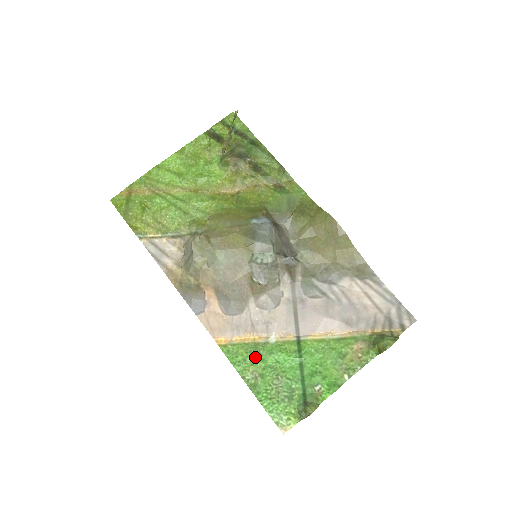
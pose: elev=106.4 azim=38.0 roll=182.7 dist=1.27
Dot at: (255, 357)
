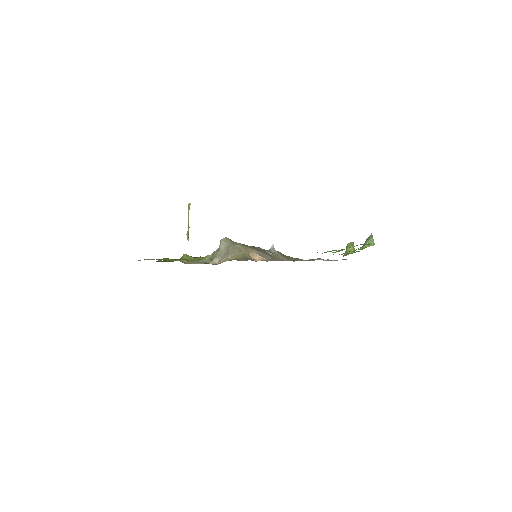
Dot at: occluded
